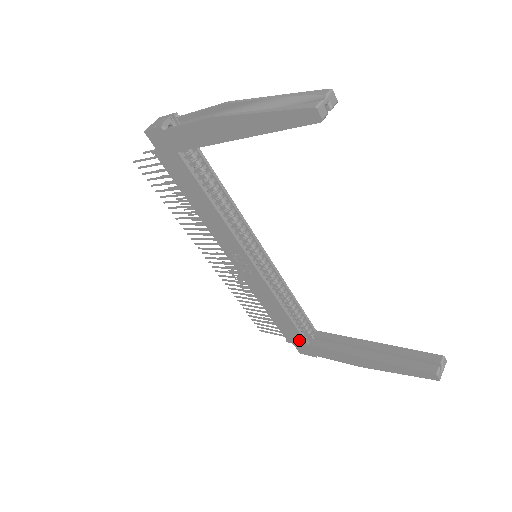
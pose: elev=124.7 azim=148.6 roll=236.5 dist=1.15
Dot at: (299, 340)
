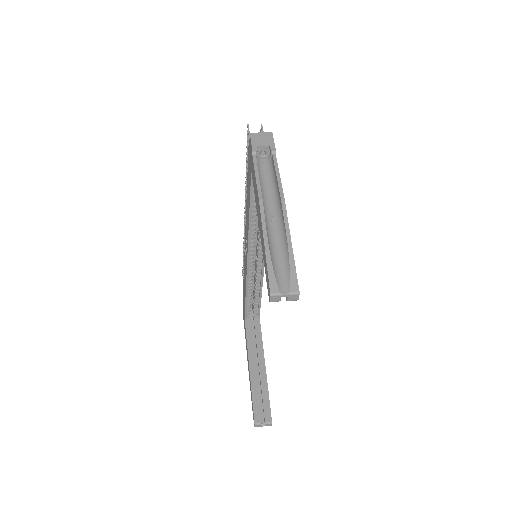
Dot at: (244, 310)
